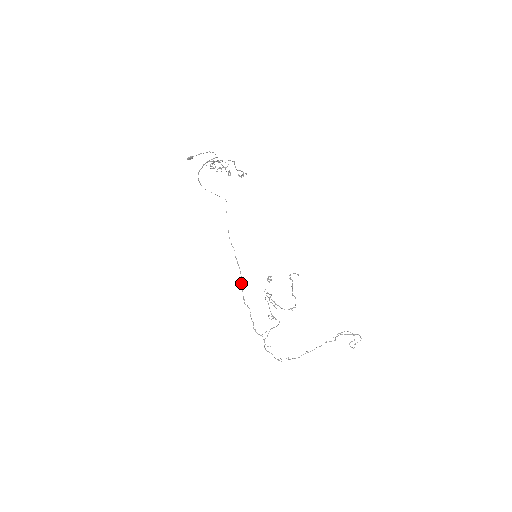
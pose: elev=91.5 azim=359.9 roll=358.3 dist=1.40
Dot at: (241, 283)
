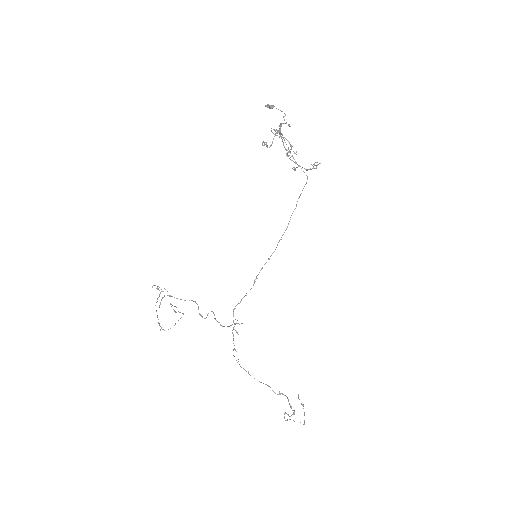
Dot at: (265, 263)
